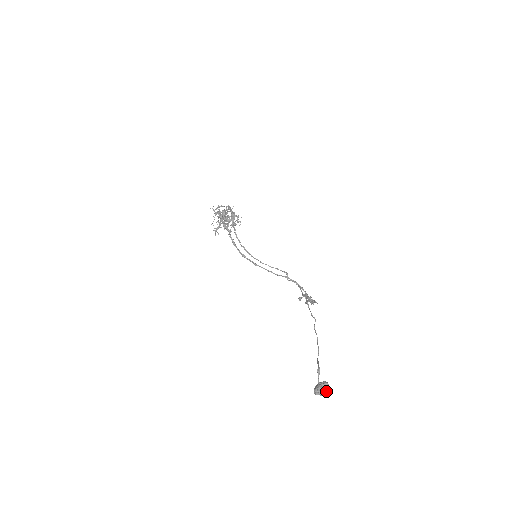
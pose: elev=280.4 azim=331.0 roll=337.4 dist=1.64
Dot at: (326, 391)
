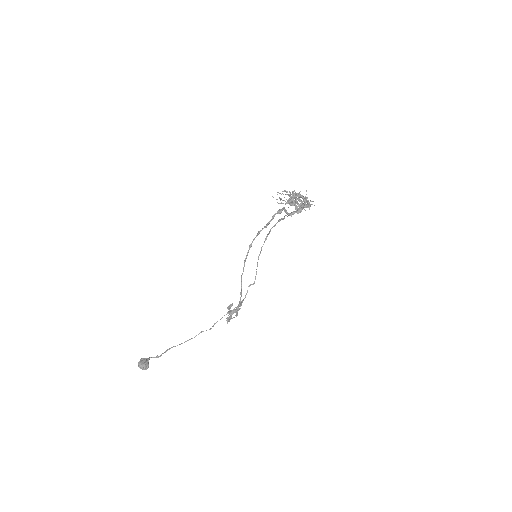
Dot at: (142, 369)
